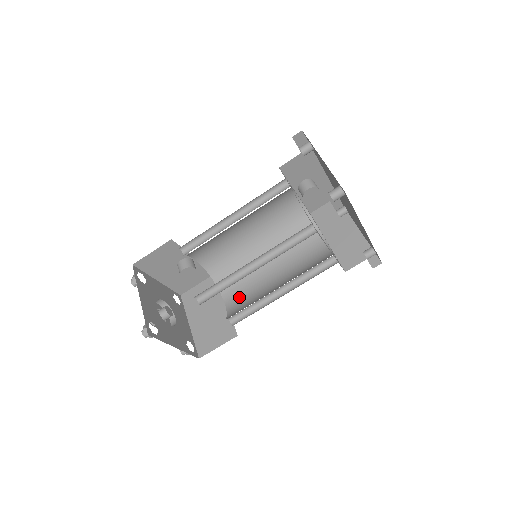
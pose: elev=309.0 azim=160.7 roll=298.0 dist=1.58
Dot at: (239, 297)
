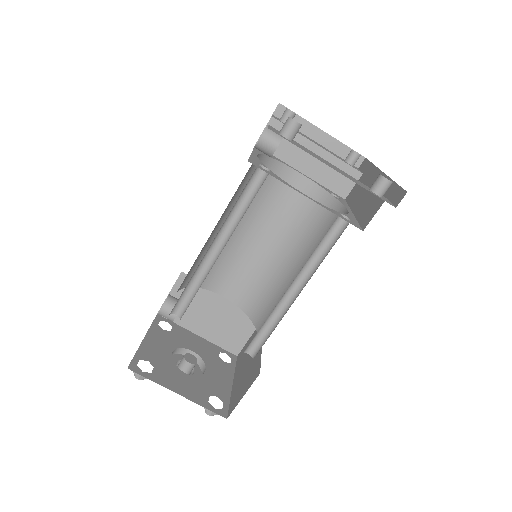
Dot at: (239, 285)
